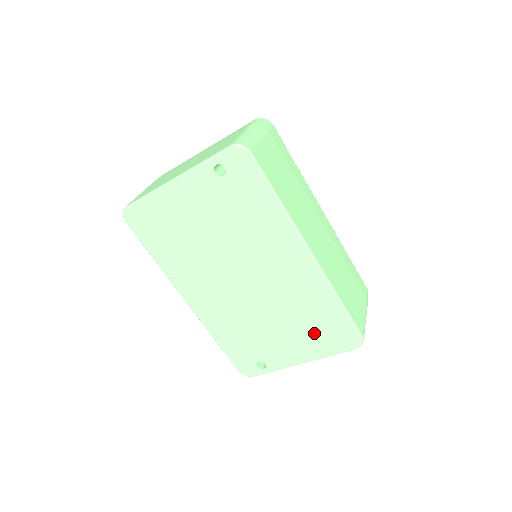
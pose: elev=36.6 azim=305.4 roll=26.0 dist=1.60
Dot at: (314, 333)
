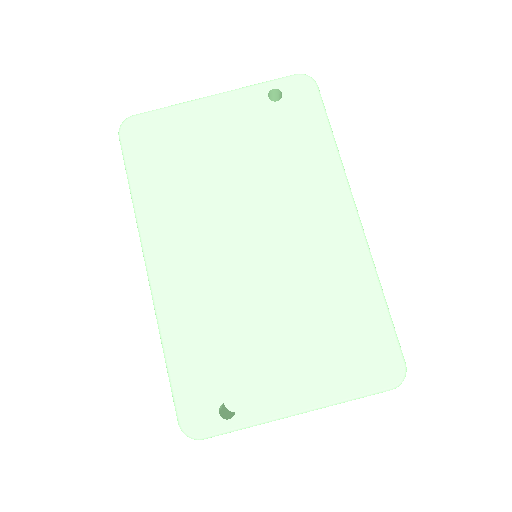
Dot at: (334, 349)
